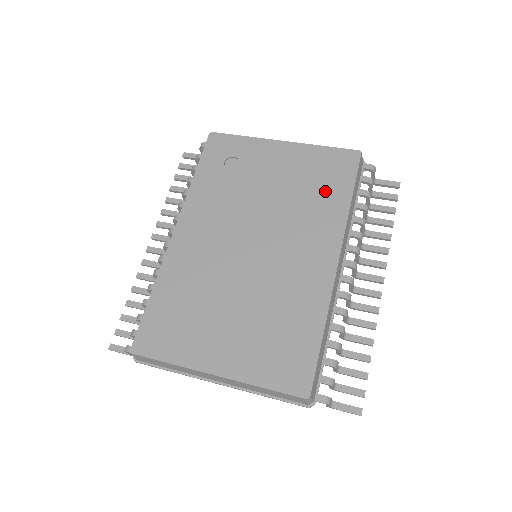
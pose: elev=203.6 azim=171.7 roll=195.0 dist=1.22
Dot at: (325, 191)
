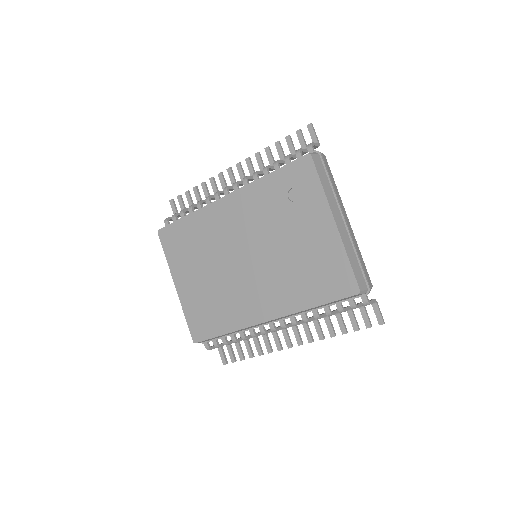
Dot at: (310, 284)
